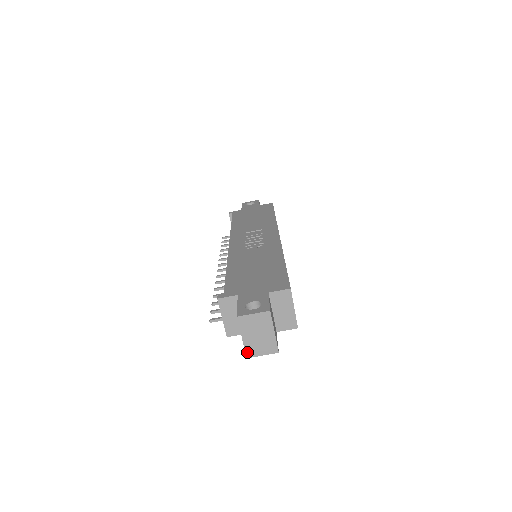
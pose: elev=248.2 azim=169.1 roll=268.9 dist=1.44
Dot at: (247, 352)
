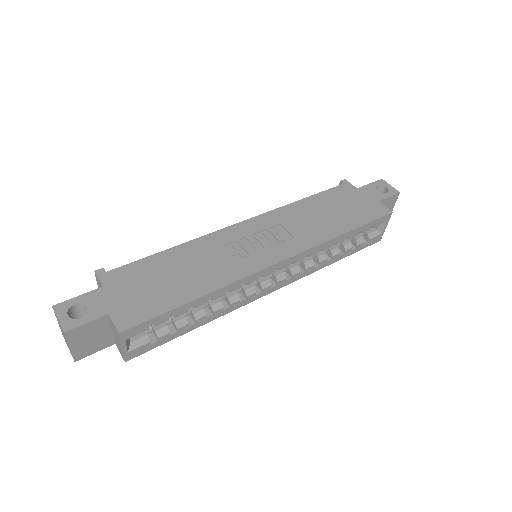
Dot at: (62, 334)
